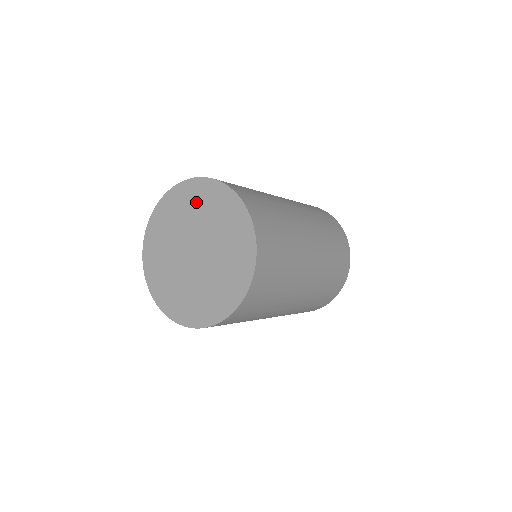
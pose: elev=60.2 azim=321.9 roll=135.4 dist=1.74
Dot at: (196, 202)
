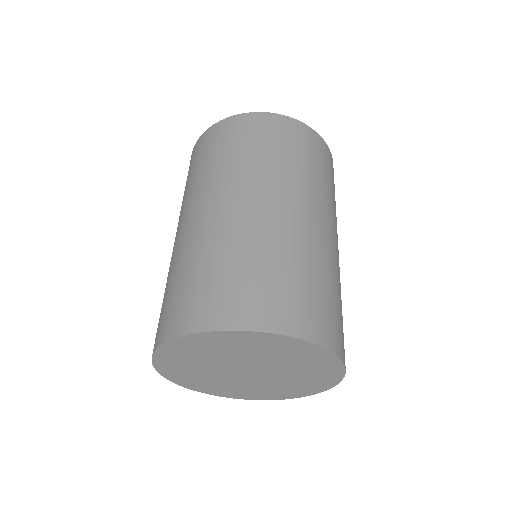
Dot at: (263, 348)
